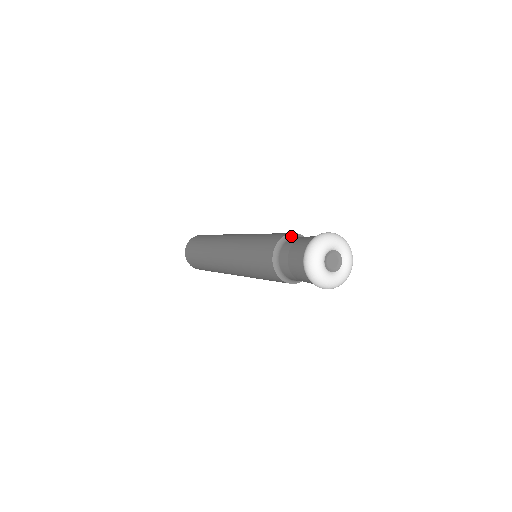
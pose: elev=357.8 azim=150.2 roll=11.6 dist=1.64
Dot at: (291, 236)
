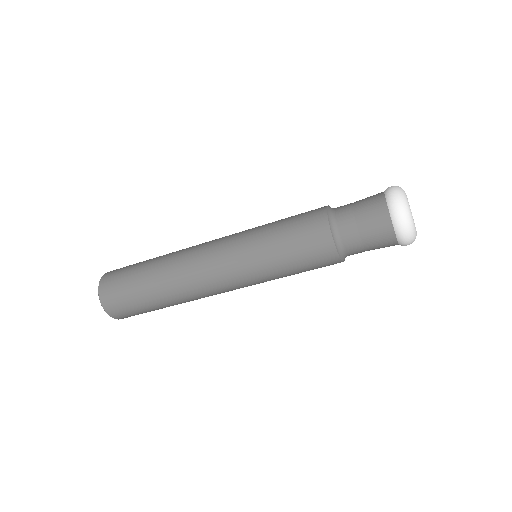
Dot at: occluded
